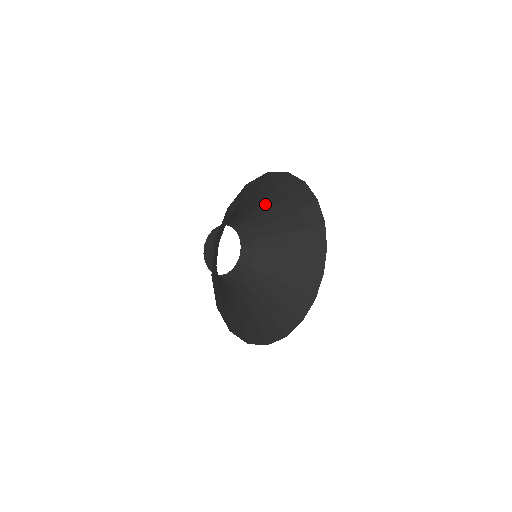
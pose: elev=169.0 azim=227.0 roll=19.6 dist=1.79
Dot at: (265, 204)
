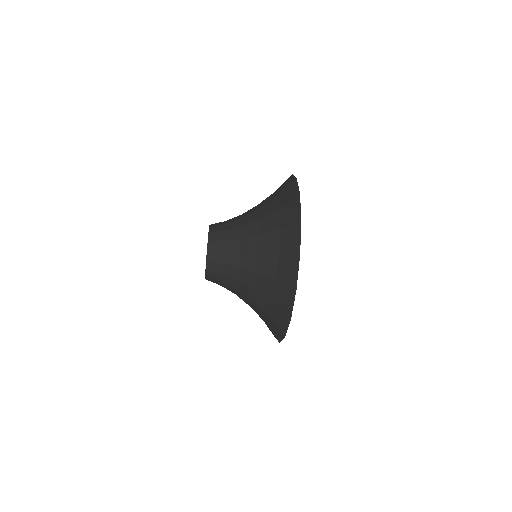
Dot at: occluded
